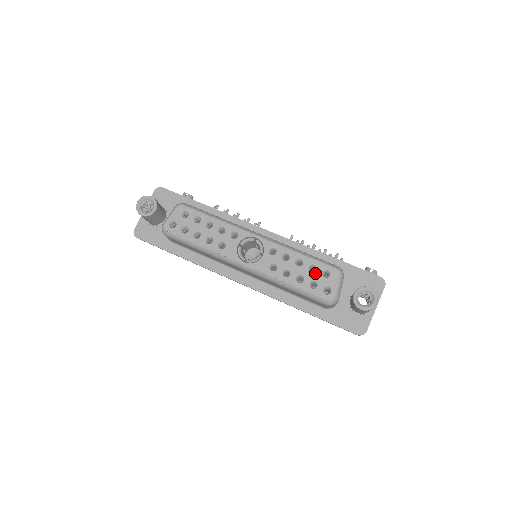
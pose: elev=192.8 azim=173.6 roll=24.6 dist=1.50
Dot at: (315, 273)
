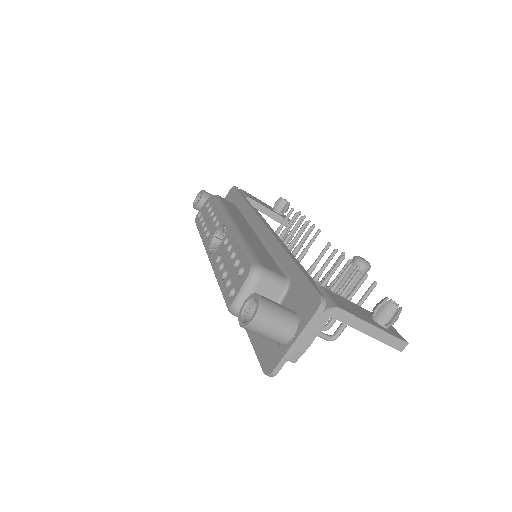
Dot at: (236, 269)
